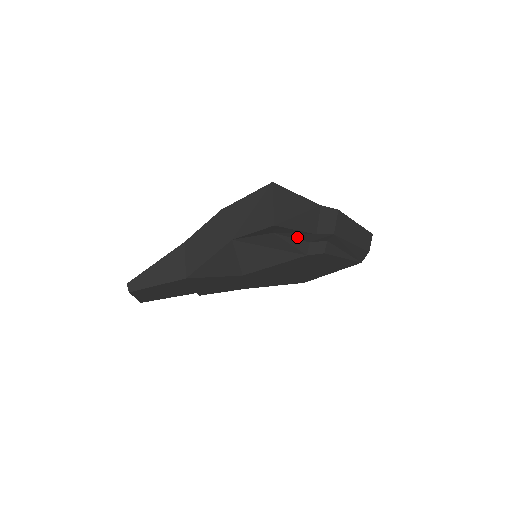
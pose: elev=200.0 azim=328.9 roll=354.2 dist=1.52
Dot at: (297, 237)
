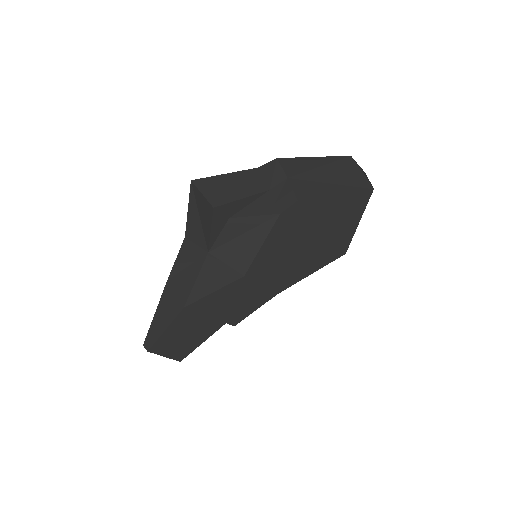
Dot at: (257, 206)
